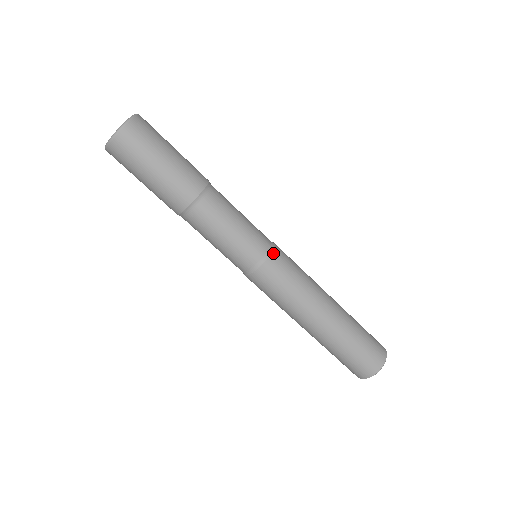
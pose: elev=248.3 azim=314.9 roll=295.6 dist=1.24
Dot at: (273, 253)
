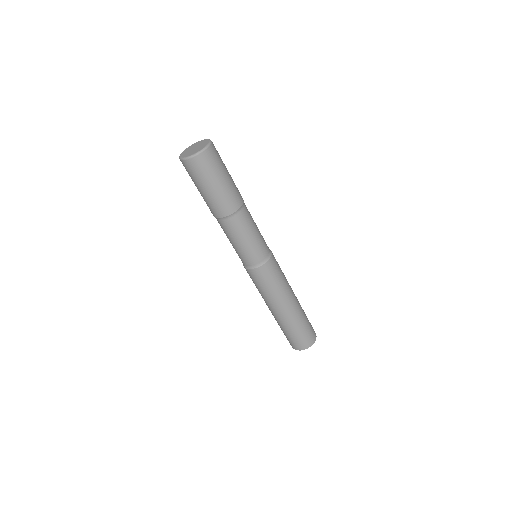
Dot at: (270, 260)
